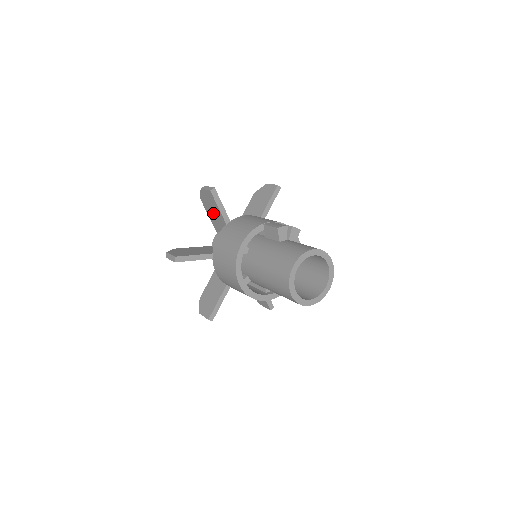
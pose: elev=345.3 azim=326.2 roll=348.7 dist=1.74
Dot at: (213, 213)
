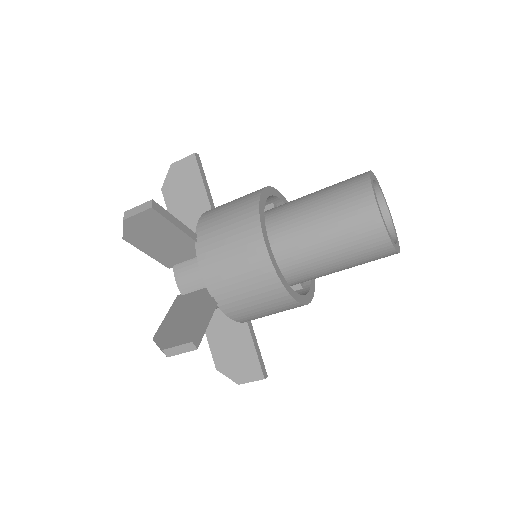
Dot at: occluded
